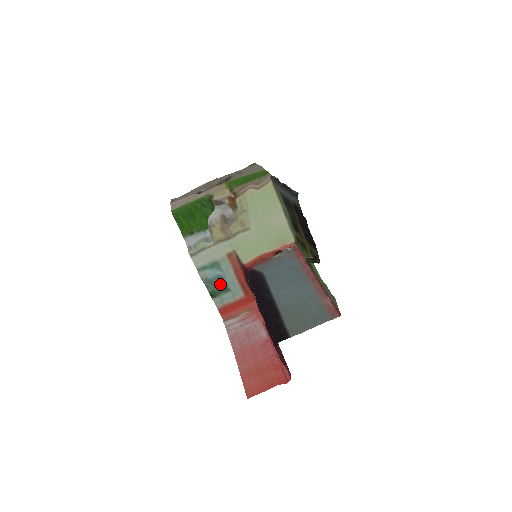
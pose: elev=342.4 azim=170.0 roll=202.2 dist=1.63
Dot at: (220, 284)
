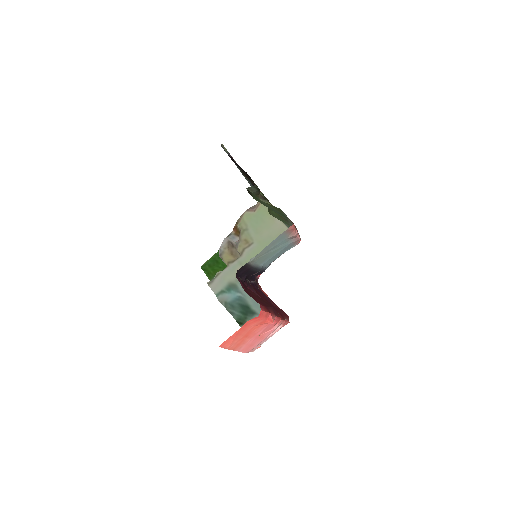
Dot at: (242, 306)
